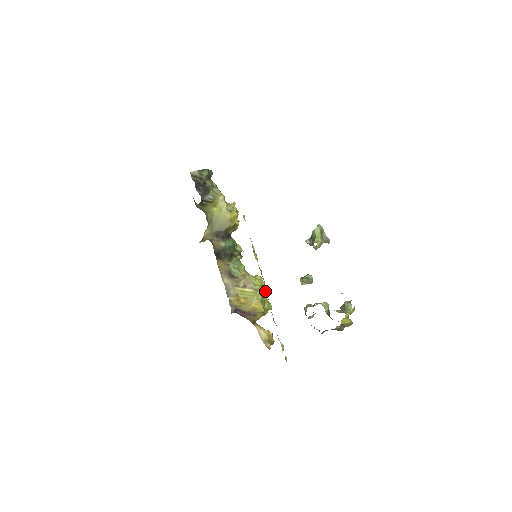
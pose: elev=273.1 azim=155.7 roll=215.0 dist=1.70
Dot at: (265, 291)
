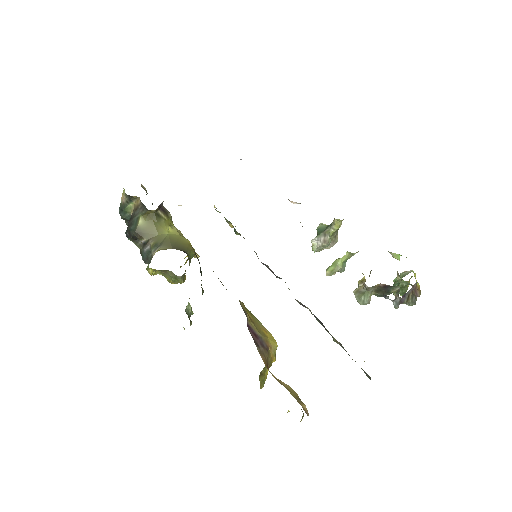
Dot at: occluded
